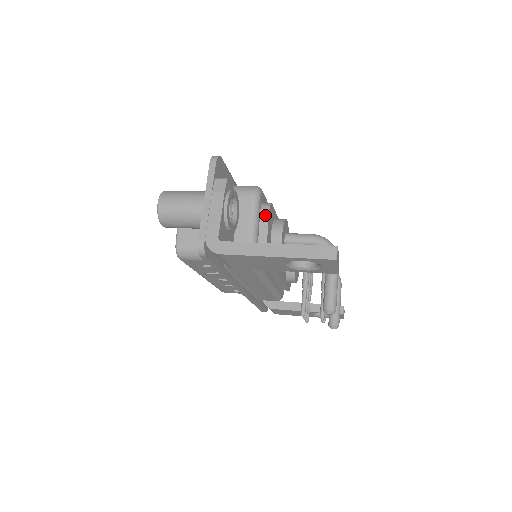
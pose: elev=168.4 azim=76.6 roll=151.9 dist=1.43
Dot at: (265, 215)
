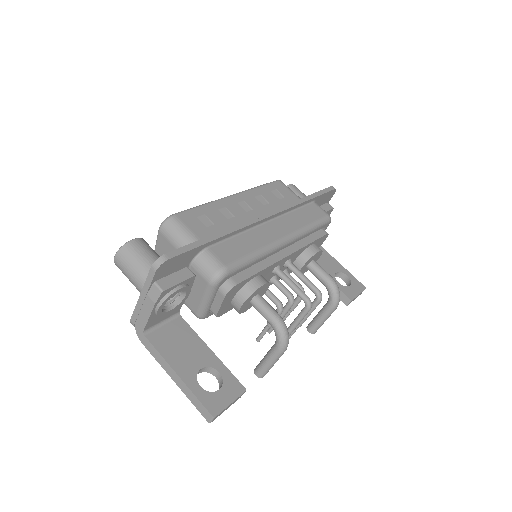
Dot at: (221, 297)
